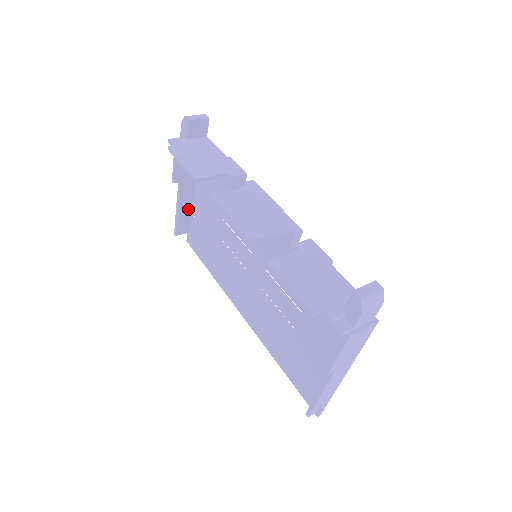
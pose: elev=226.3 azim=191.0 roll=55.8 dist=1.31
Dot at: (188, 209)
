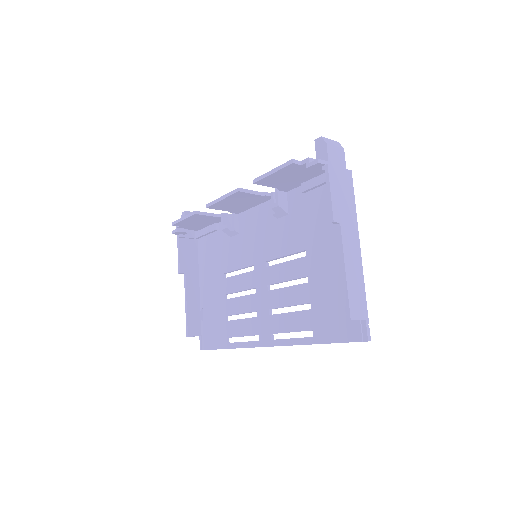
Dot at: (196, 306)
